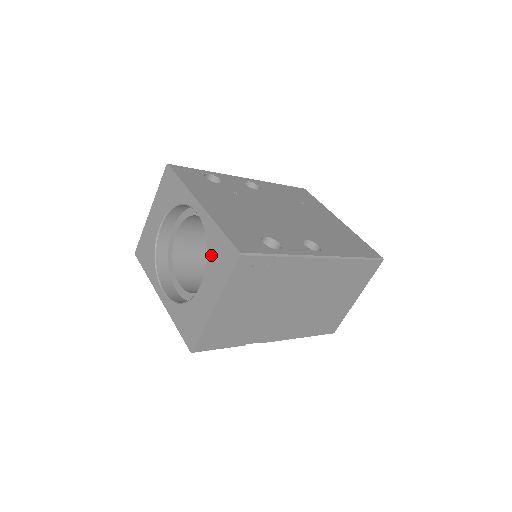
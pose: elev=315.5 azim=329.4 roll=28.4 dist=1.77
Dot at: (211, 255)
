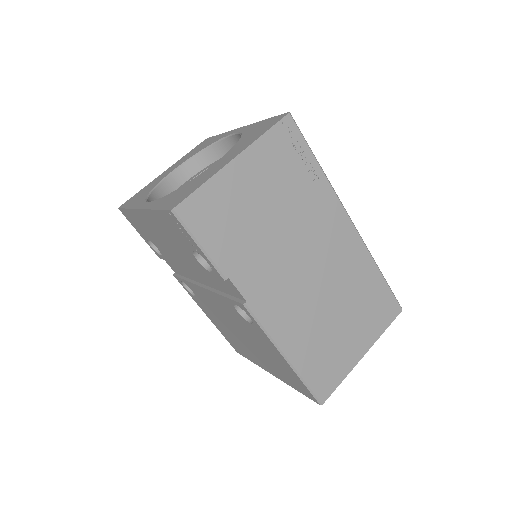
Dot at: (245, 137)
